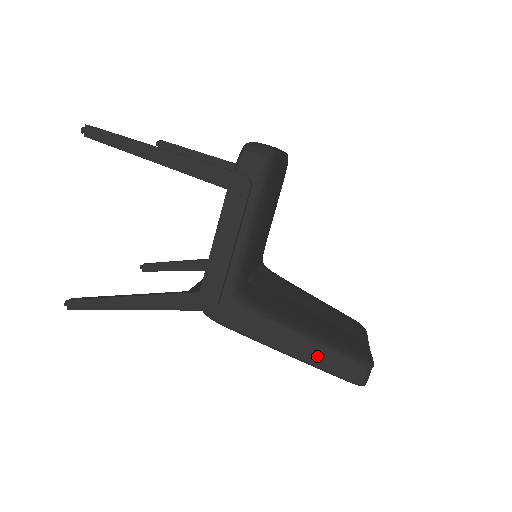
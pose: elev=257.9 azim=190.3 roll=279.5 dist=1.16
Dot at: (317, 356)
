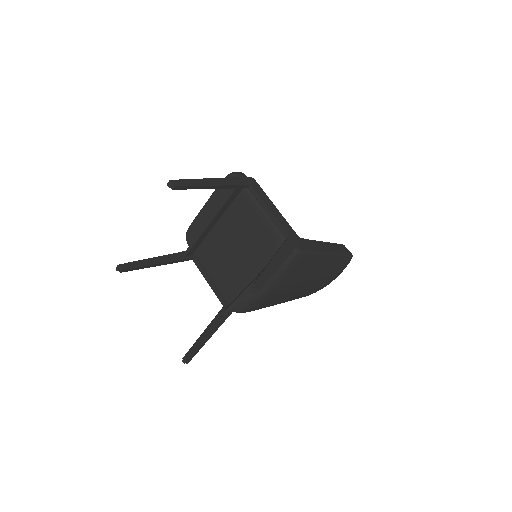
Dot at: (335, 248)
